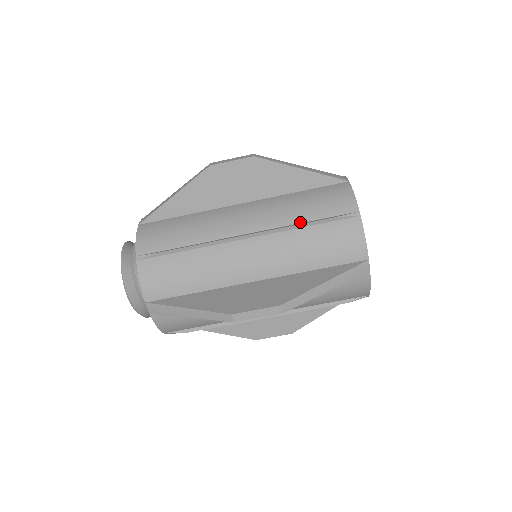
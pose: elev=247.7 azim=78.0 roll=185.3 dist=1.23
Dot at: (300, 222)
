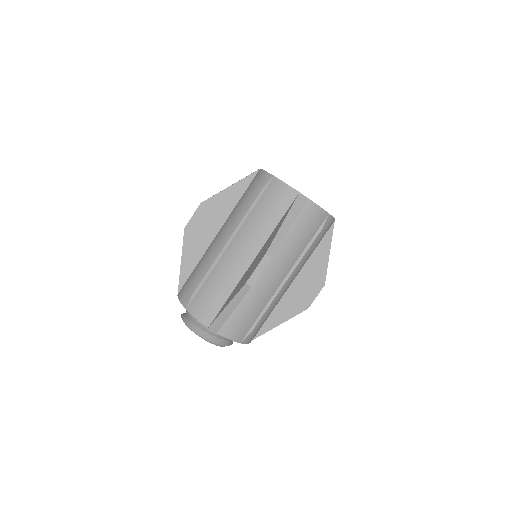
Dot at: (248, 210)
